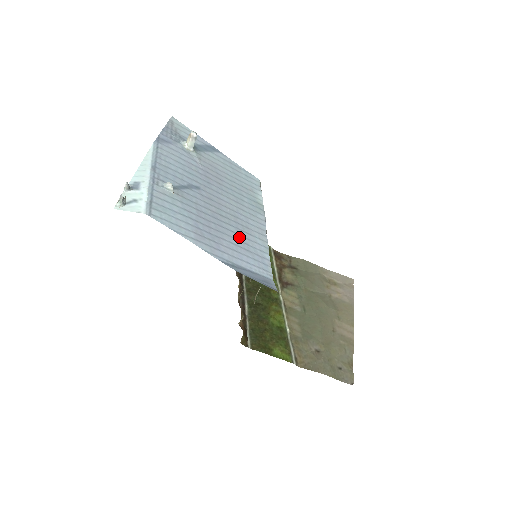
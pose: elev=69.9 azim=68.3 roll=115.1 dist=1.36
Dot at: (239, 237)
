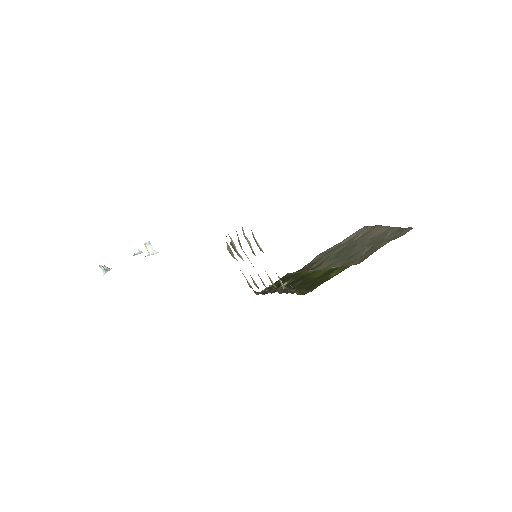
Dot at: occluded
